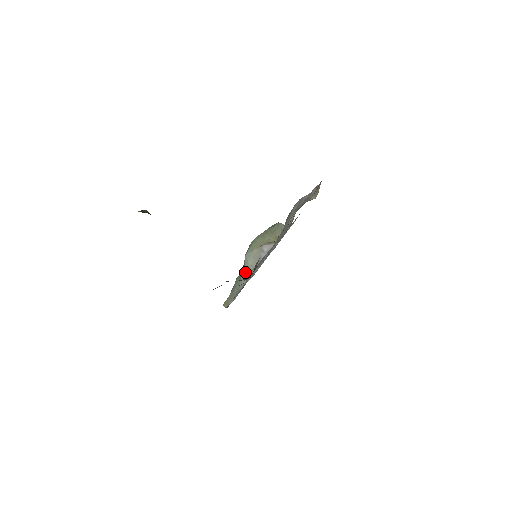
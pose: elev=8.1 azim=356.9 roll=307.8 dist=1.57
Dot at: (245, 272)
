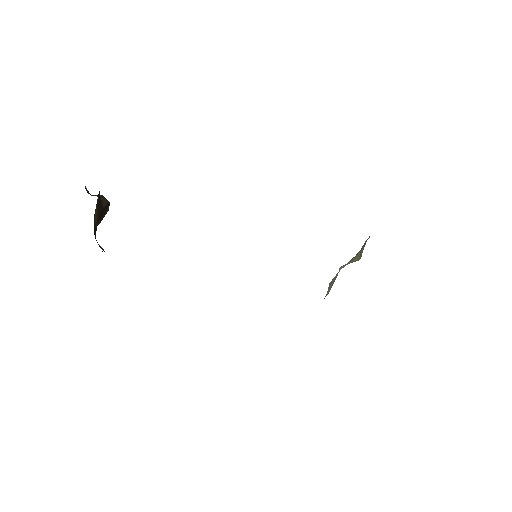
Dot at: occluded
